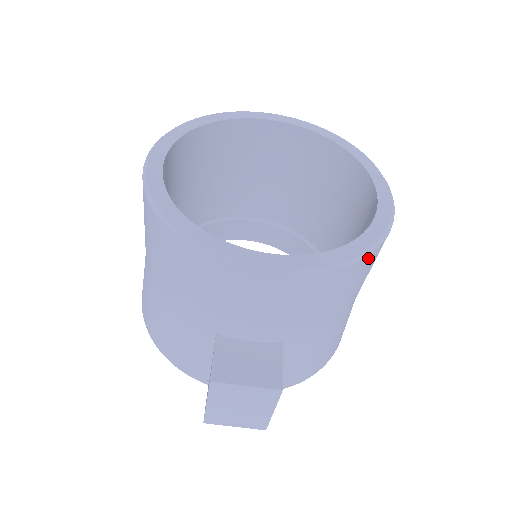
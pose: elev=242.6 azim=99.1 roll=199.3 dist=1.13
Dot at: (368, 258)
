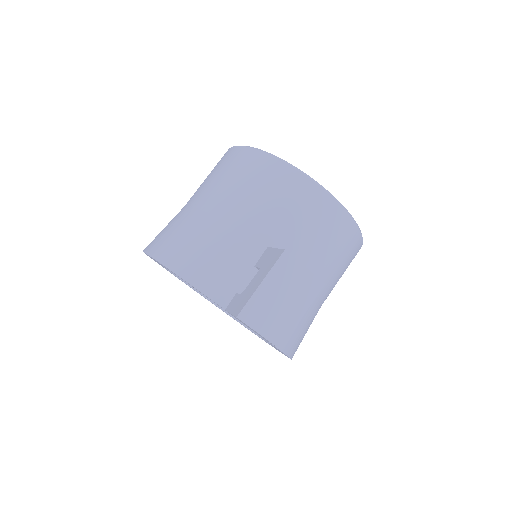
Dot at: (361, 243)
